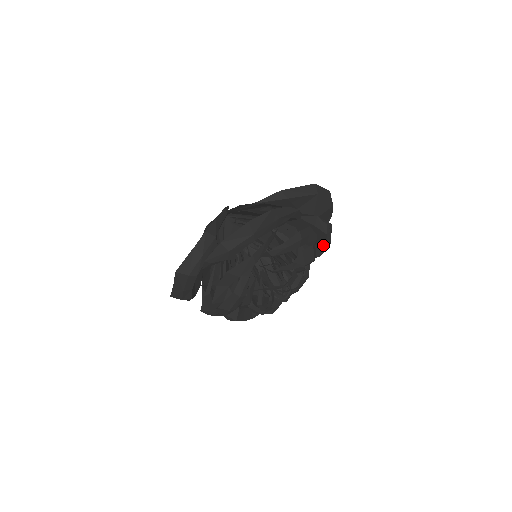
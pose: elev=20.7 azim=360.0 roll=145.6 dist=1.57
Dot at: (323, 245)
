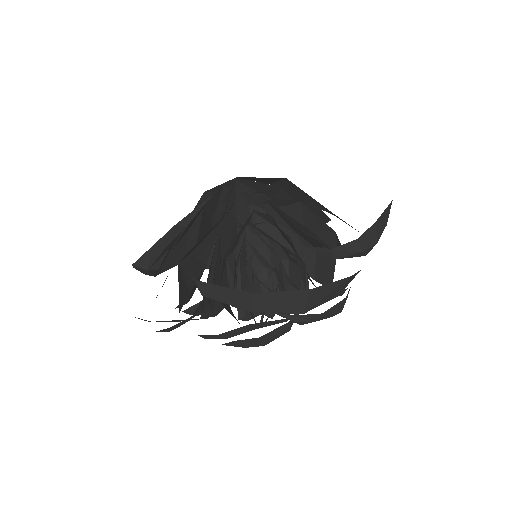
Dot at: occluded
